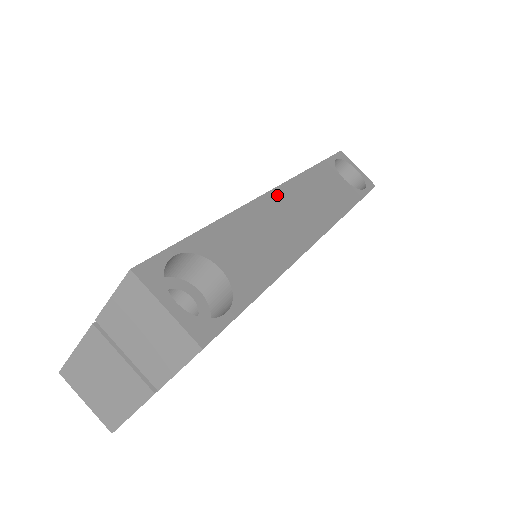
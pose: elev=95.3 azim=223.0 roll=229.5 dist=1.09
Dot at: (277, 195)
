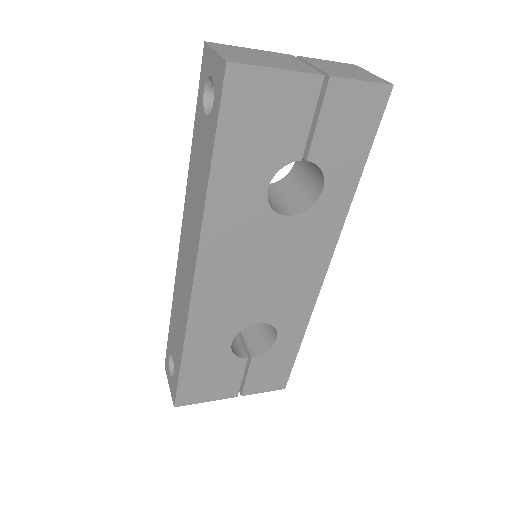
Dot at: occluded
